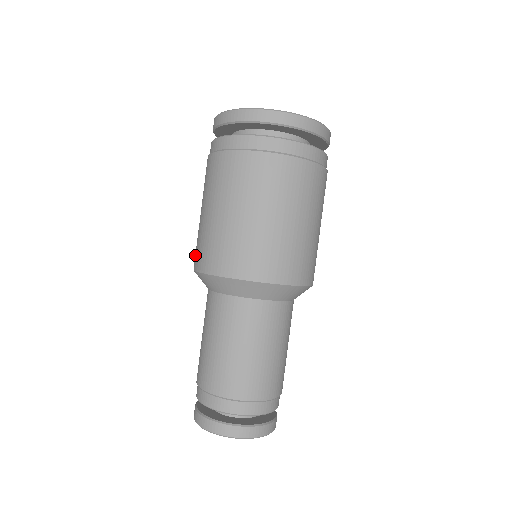
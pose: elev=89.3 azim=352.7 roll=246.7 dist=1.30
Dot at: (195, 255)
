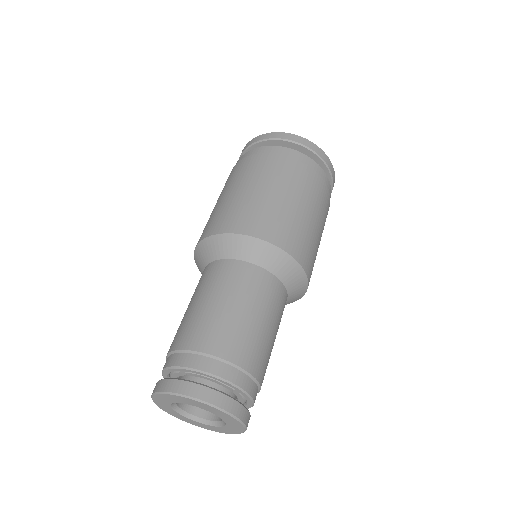
Dot at: occluded
